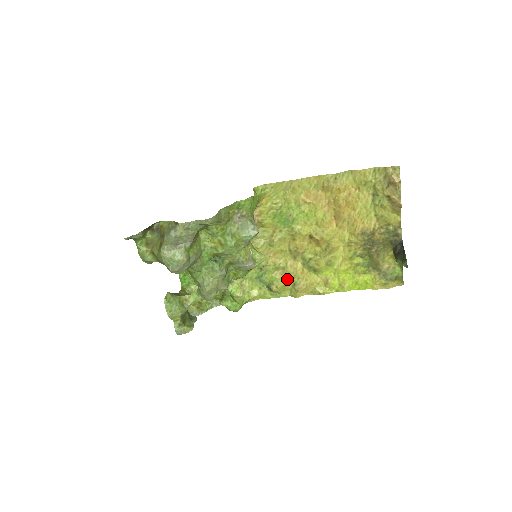
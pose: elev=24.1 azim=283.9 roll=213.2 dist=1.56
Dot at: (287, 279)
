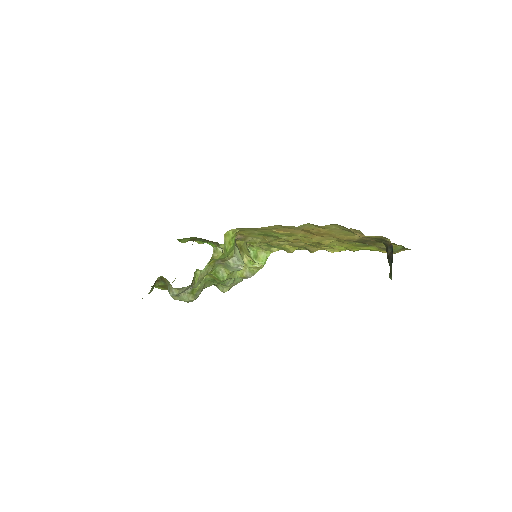
Dot at: (297, 247)
